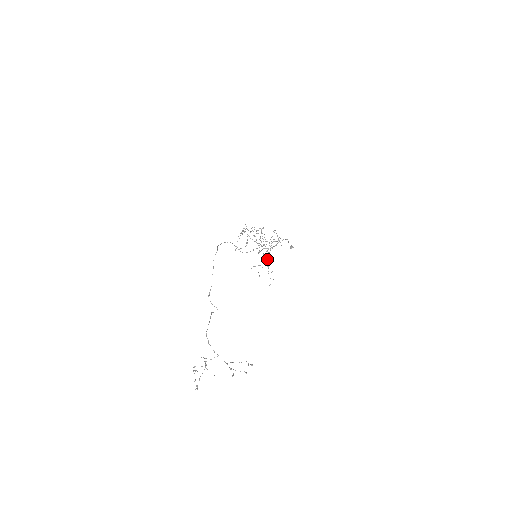
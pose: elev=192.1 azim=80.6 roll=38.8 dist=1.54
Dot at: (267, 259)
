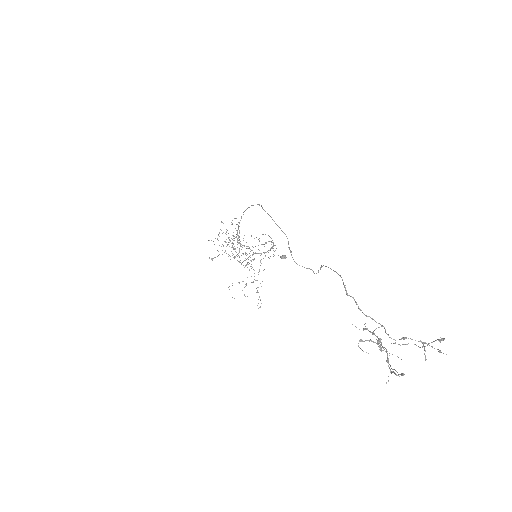
Dot at: occluded
